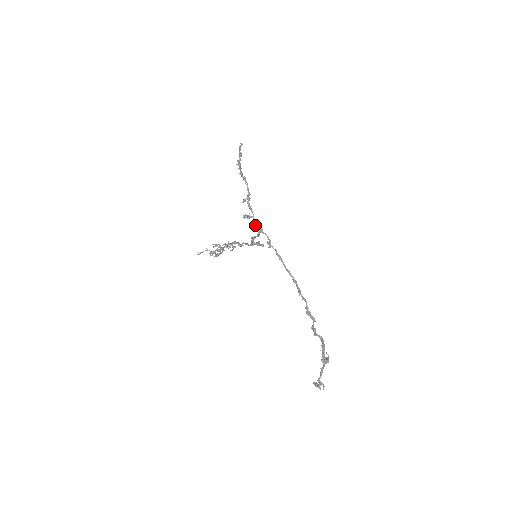
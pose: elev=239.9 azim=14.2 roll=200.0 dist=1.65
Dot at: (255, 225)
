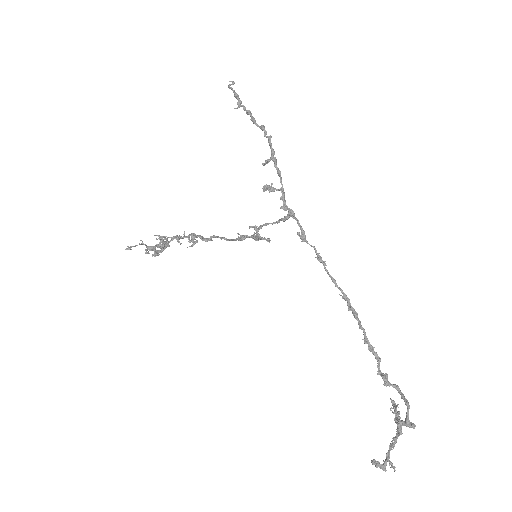
Dot at: occluded
